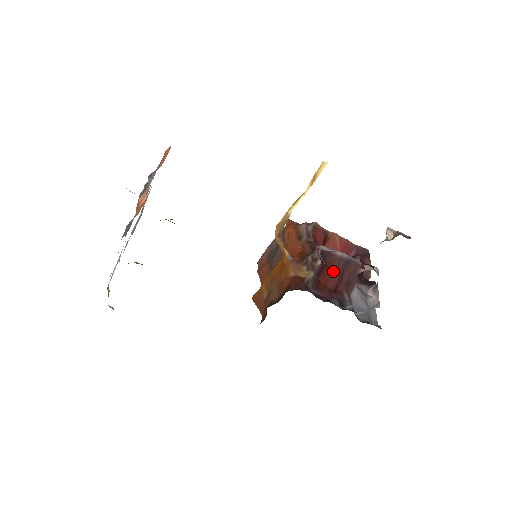
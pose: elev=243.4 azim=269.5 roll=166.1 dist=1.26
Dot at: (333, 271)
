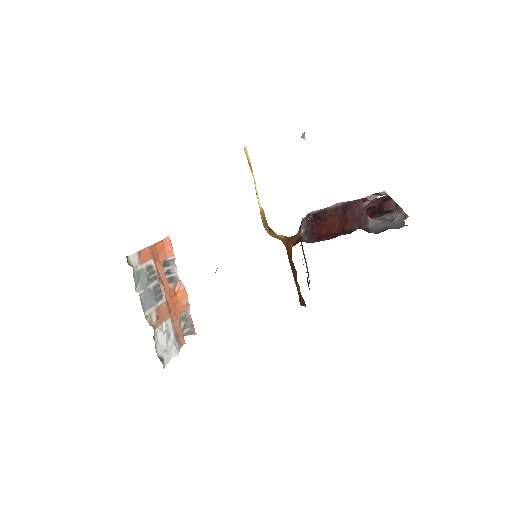
Dot at: (333, 220)
